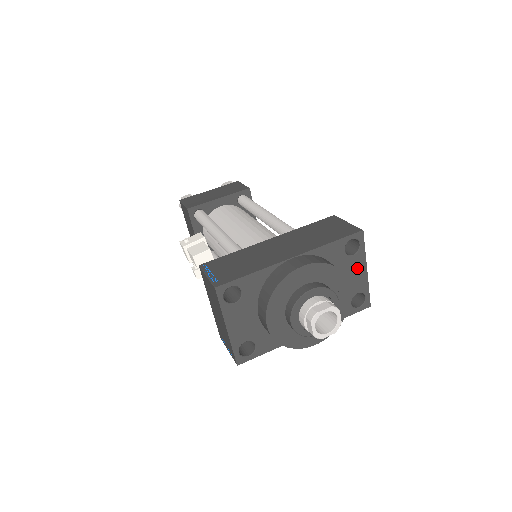
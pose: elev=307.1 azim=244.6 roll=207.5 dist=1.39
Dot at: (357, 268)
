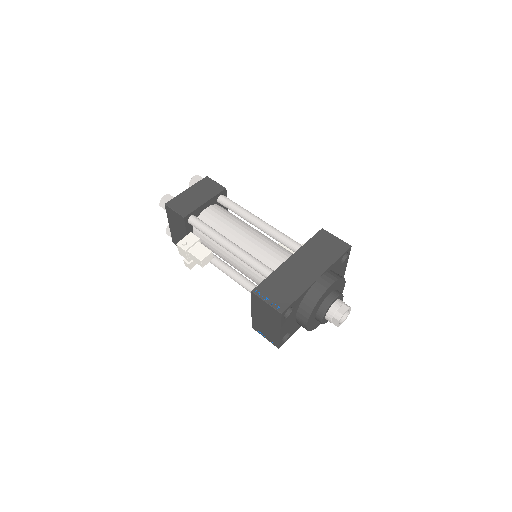
Dot at: (343, 267)
